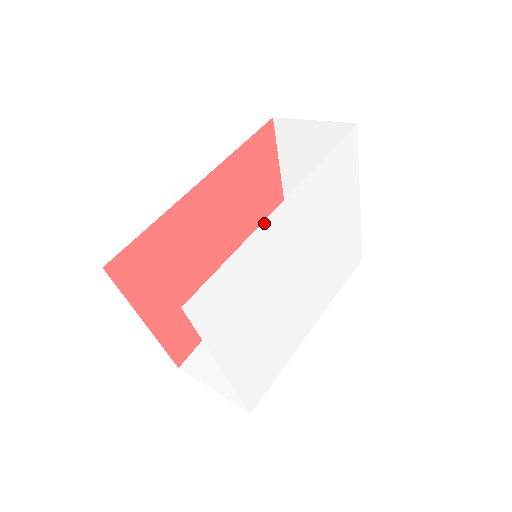
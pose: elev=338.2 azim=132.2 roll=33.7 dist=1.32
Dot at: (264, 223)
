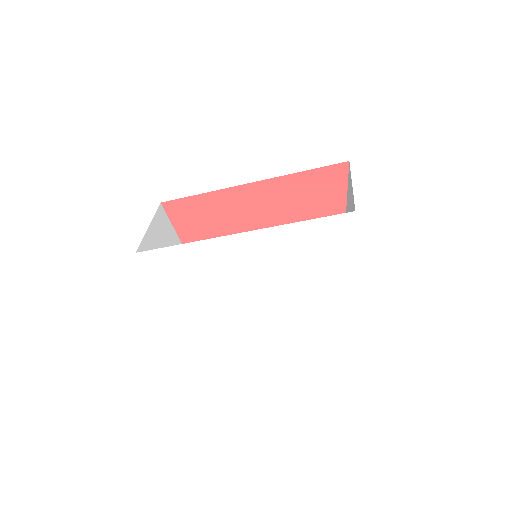
Dot at: (215, 239)
